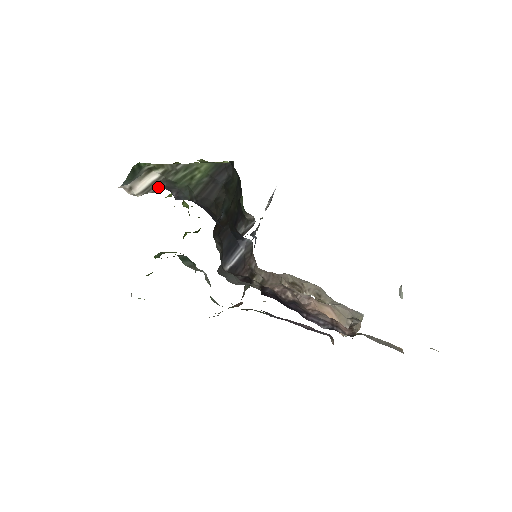
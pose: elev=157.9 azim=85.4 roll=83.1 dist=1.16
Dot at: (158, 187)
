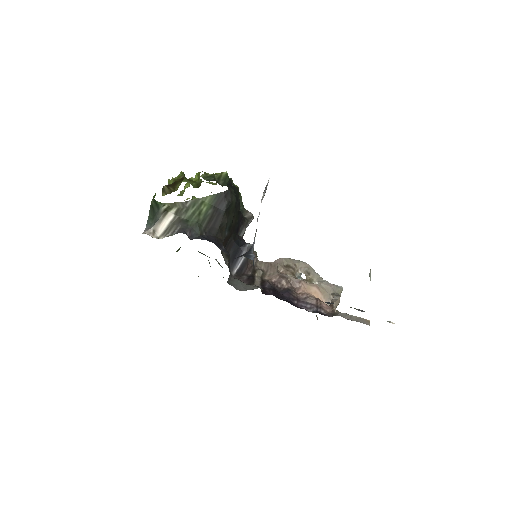
Dot at: (175, 229)
